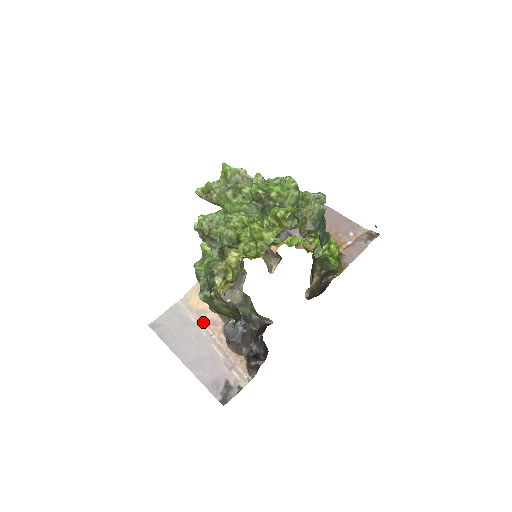
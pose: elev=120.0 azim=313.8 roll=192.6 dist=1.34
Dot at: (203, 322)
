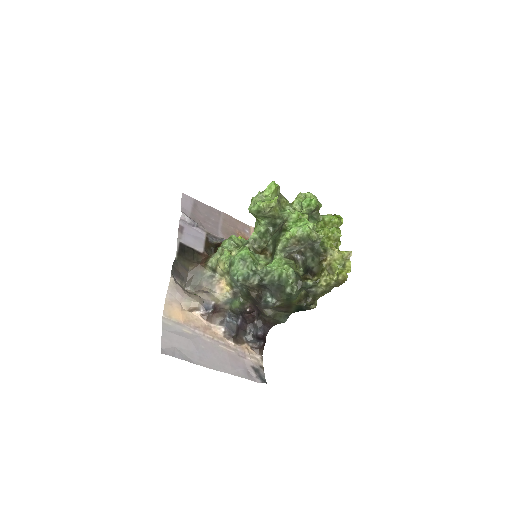
Dot at: (198, 331)
